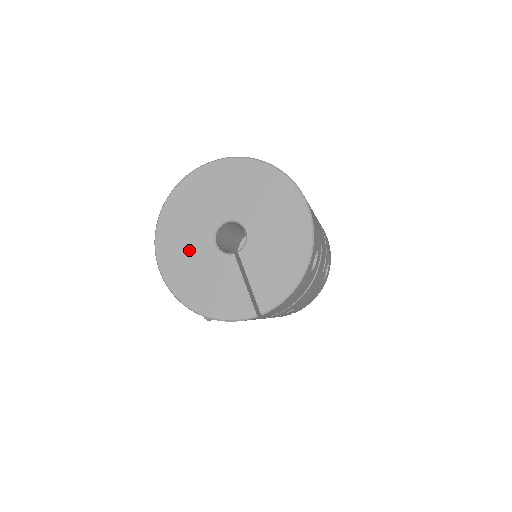
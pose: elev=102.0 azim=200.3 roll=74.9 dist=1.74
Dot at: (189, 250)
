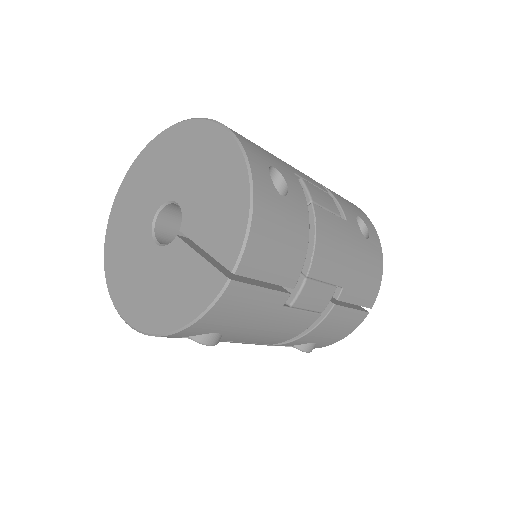
Dot at: (138, 272)
